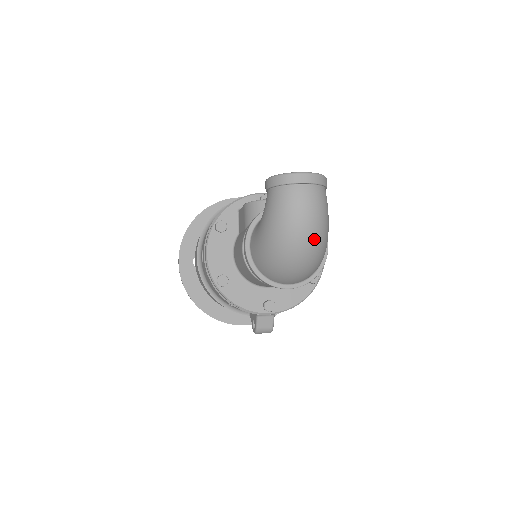
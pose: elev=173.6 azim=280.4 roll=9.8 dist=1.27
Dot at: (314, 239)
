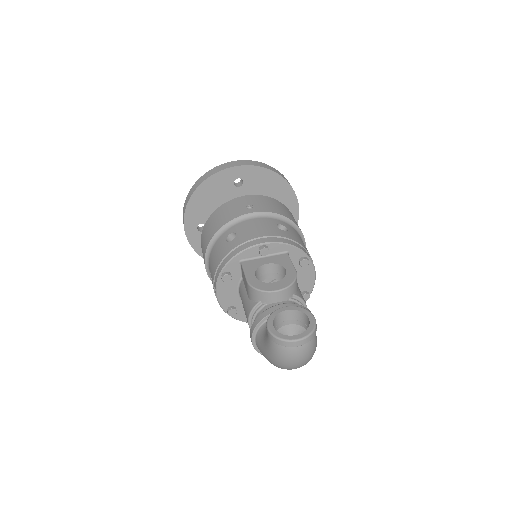
Dot at: (305, 364)
